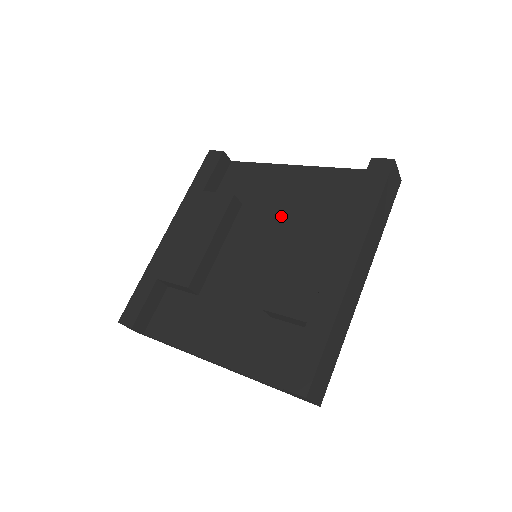
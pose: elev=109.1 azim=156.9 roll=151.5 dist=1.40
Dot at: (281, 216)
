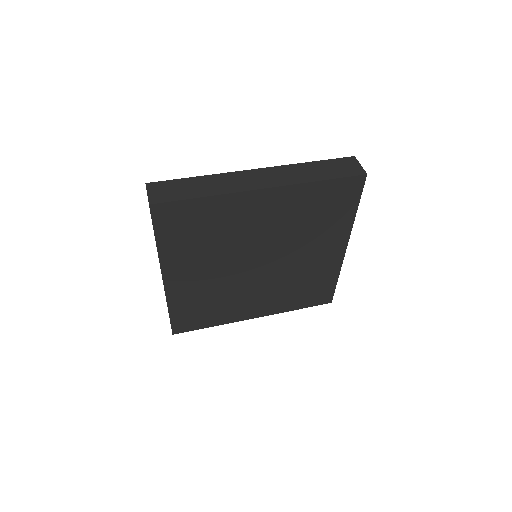
Dot at: occluded
